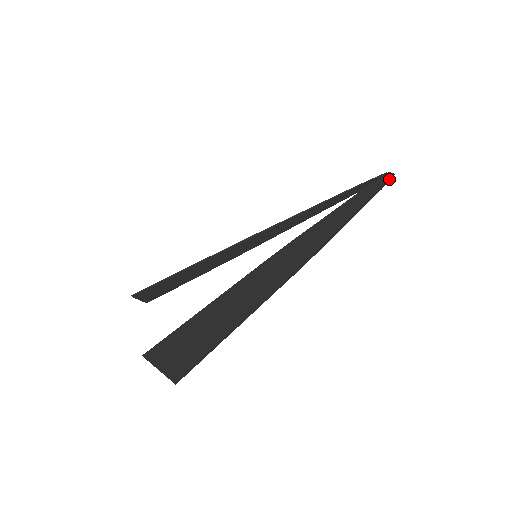
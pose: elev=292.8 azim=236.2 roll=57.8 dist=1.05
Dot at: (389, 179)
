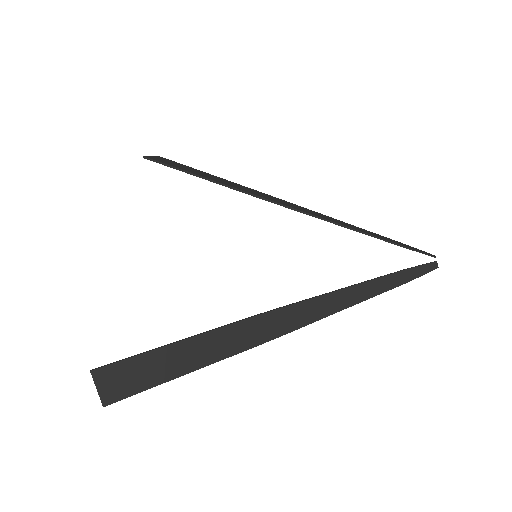
Dot at: (426, 273)
